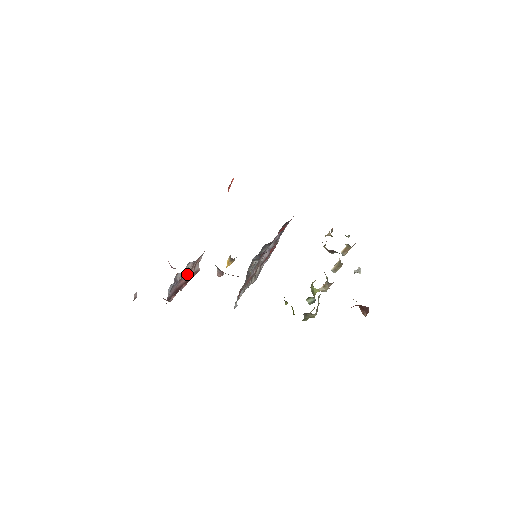
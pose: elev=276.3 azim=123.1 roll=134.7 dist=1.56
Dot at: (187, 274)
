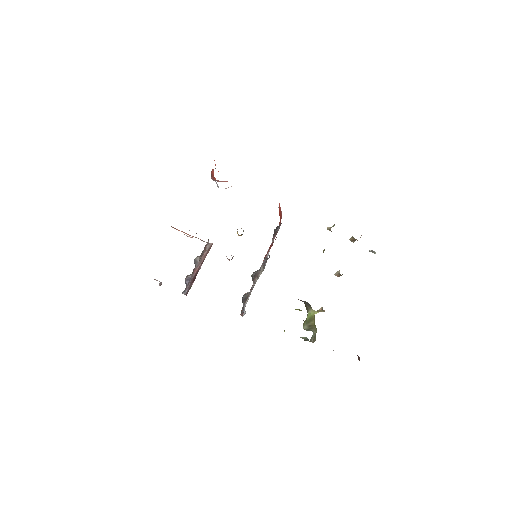
Dot at: (199, 262)
